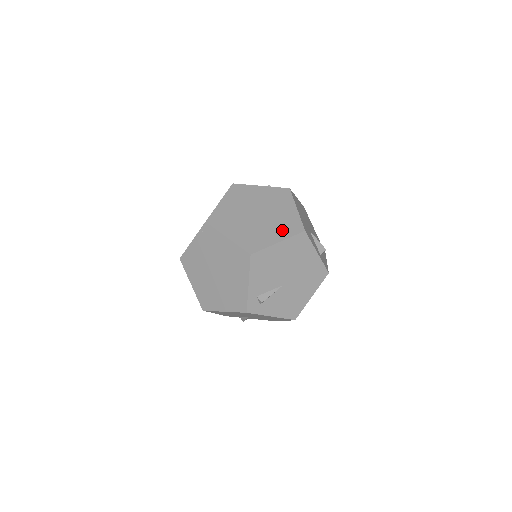
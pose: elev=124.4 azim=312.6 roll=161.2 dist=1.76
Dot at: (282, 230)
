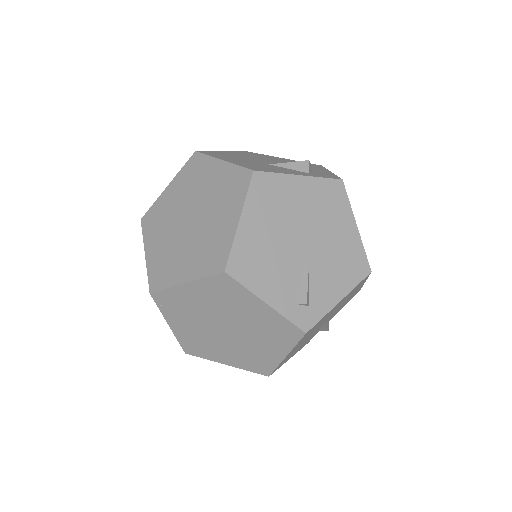
Dot at: (230, 202)
